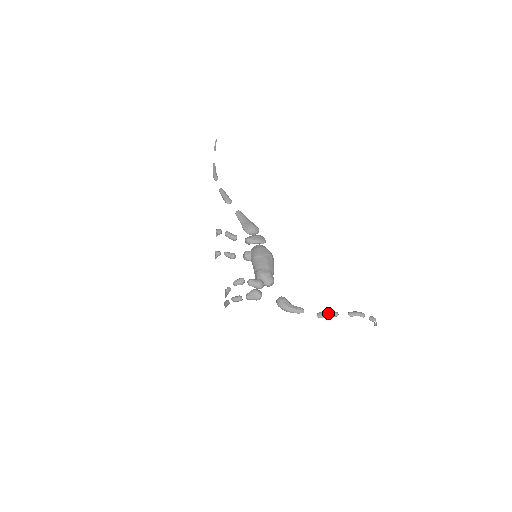
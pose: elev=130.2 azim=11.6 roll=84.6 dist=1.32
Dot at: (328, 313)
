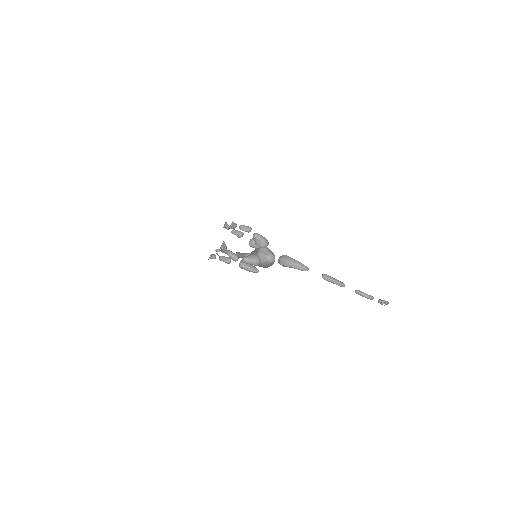
Dot at: (334, 278)
